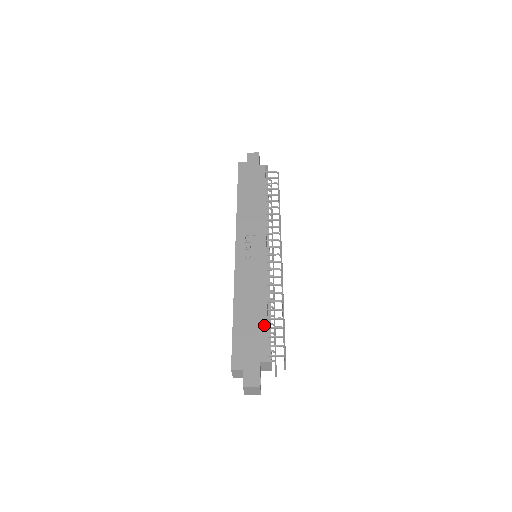
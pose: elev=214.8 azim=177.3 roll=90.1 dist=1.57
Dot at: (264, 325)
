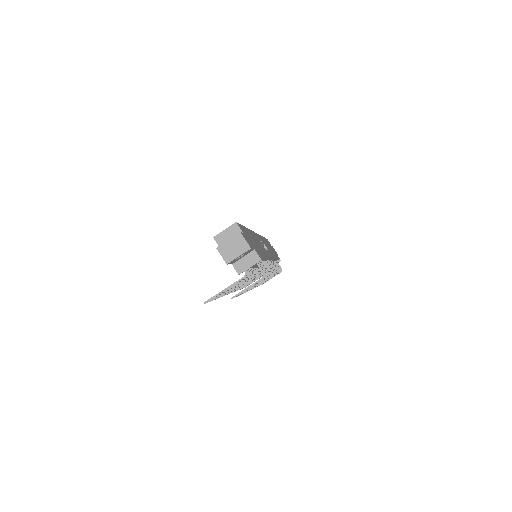
Dot at: (262, 254)
